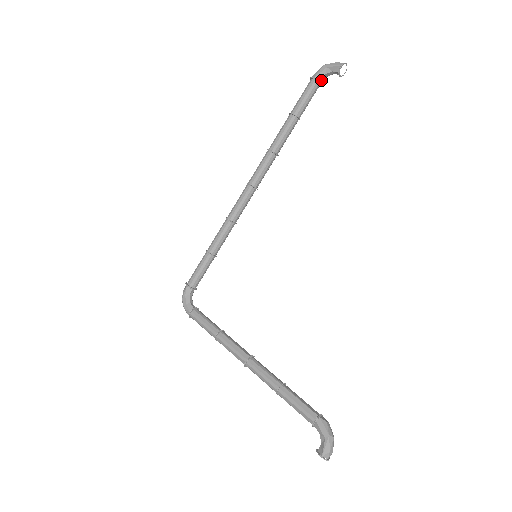
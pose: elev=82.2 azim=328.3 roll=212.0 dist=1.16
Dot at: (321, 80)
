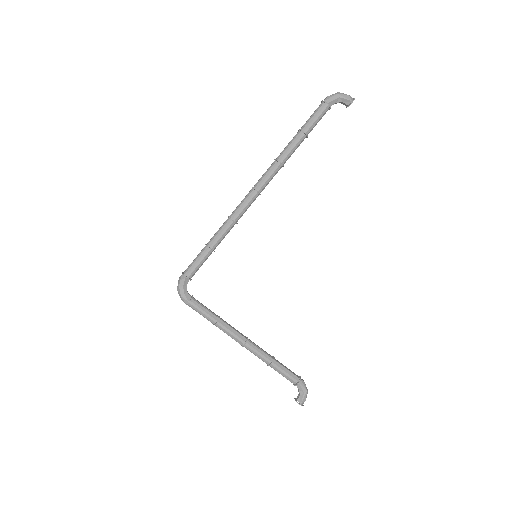
Dot at: occluded
